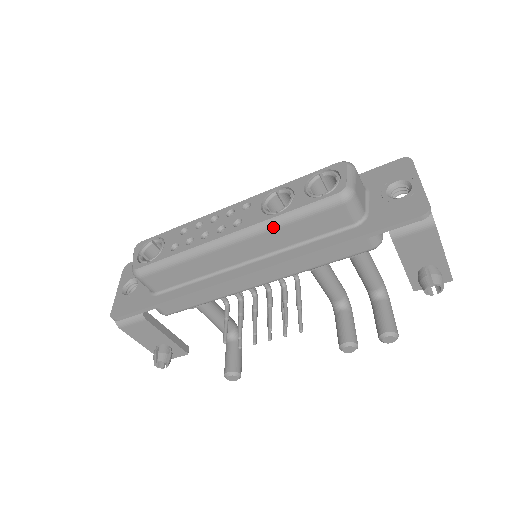
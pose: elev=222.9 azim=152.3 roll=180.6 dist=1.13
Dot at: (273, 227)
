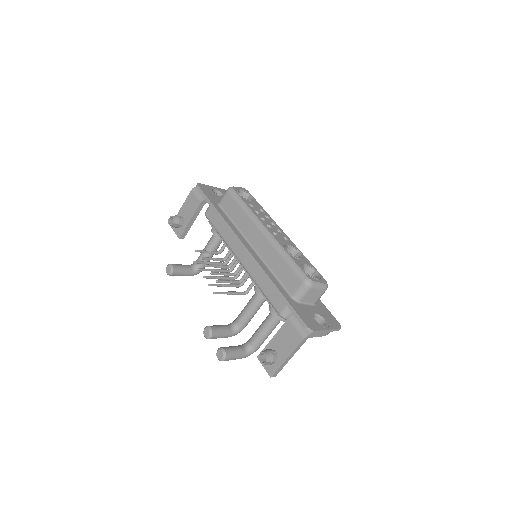
Dot at: (278, 250)
